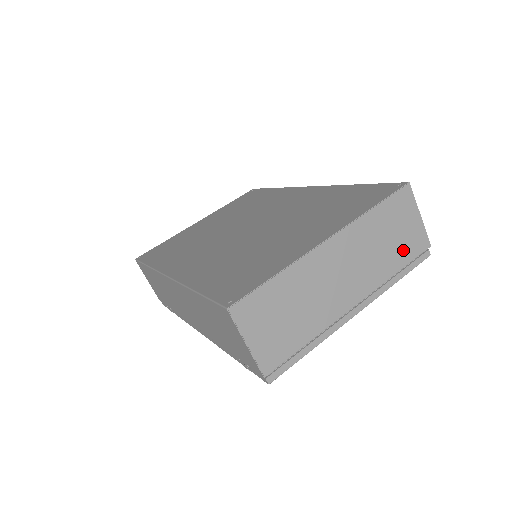
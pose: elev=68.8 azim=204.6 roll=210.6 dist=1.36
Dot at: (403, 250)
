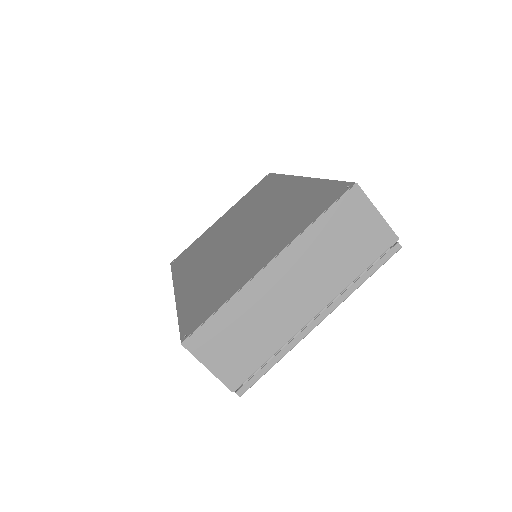
Dot at: (363, 251)
